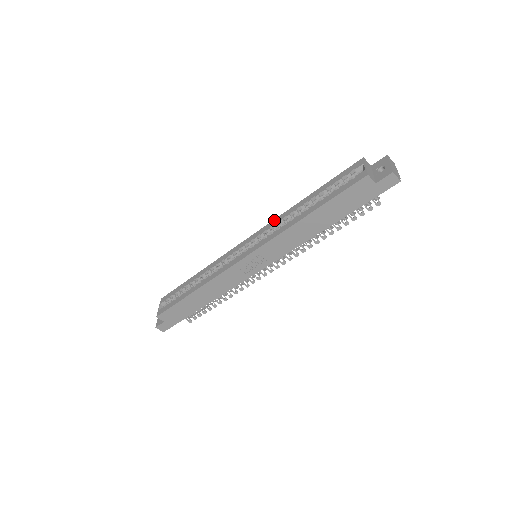
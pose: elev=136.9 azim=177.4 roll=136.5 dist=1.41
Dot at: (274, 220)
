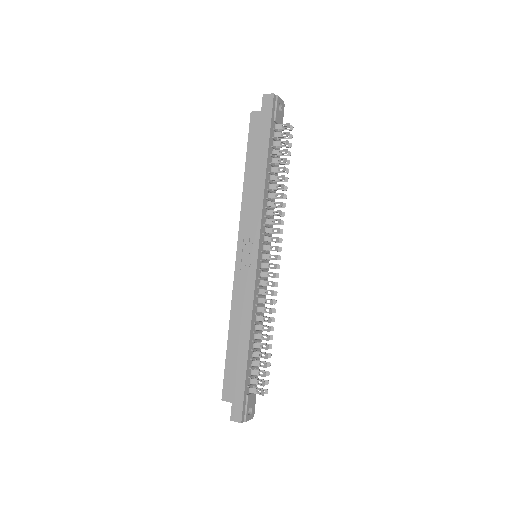
Dot at: occluded
